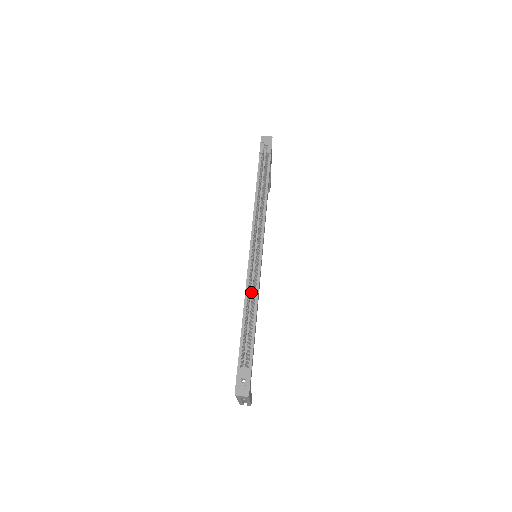
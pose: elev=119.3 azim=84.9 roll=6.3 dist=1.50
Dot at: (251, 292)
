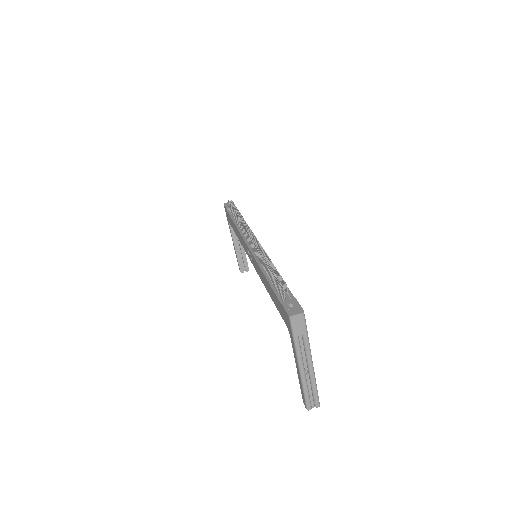
Dot at: occluded
